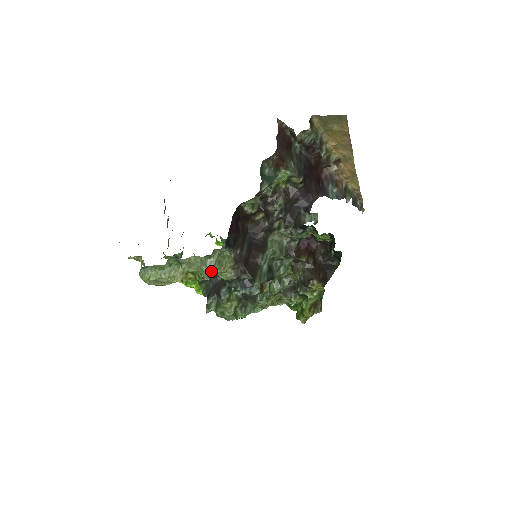
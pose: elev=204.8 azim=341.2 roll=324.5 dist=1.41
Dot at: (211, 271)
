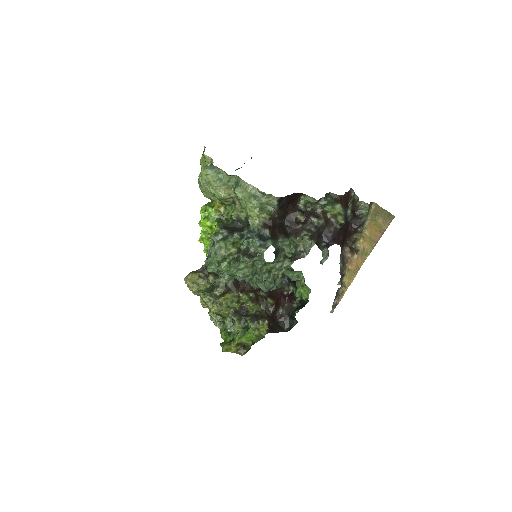
Dot at: (254, 205)
